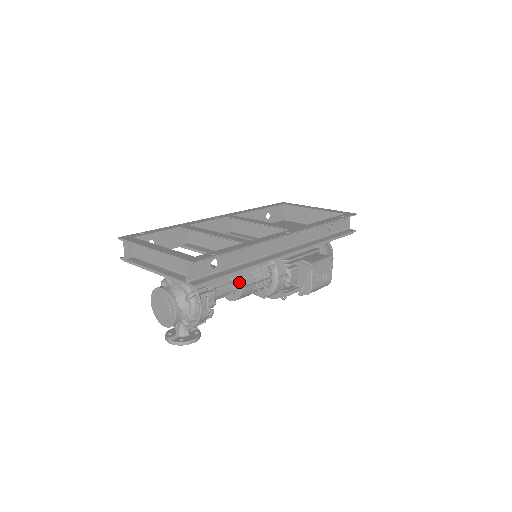
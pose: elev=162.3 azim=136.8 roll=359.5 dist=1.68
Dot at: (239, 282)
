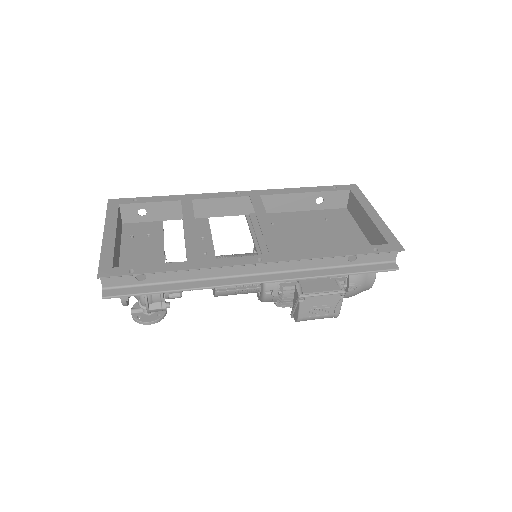
Dot at: occluded
